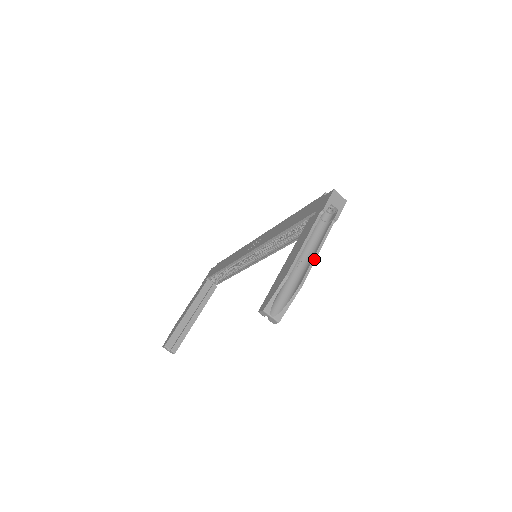
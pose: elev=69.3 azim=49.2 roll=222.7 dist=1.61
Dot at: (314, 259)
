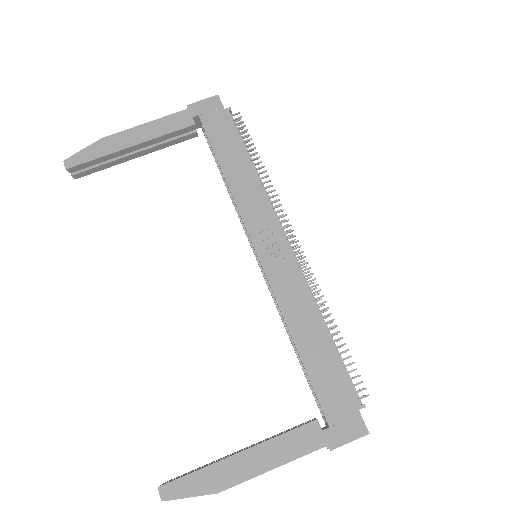
Dot at: occluded
